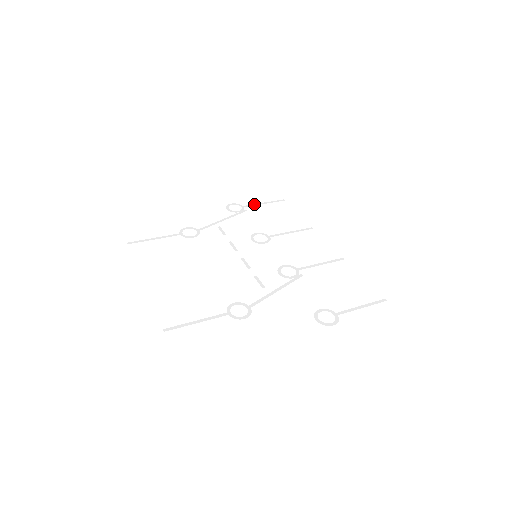
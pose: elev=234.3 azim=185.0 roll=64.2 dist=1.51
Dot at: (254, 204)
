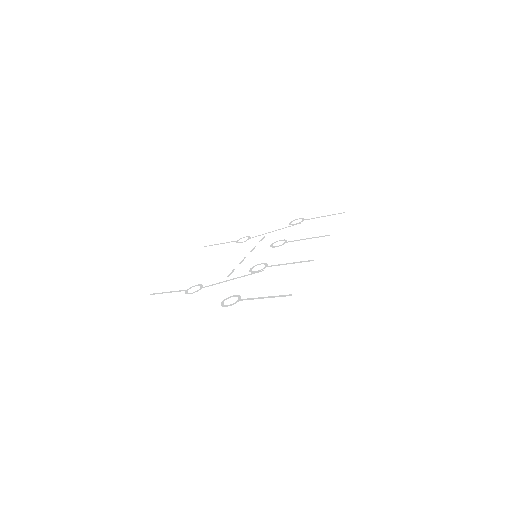
Dot at: occluded
